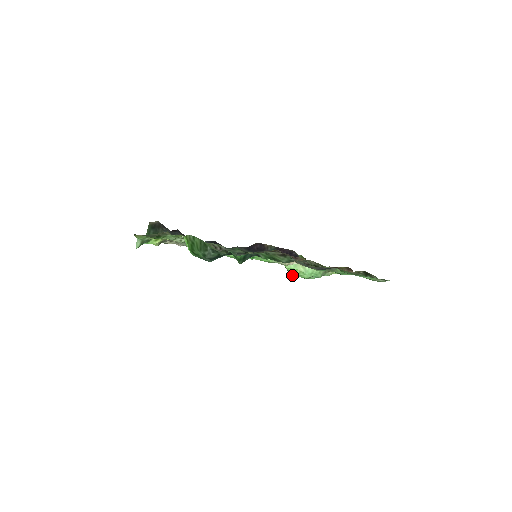
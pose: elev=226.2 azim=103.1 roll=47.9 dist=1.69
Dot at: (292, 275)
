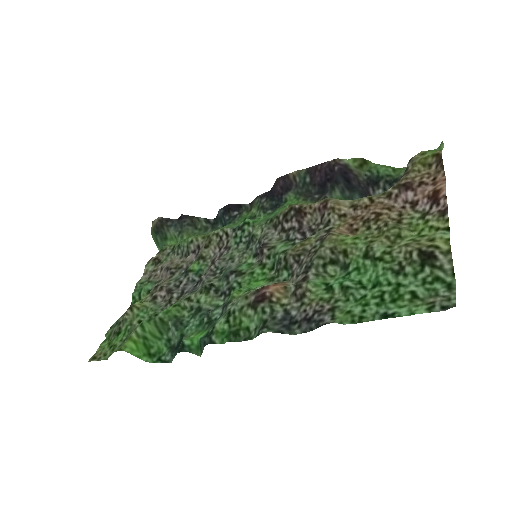
Dot at: occluded
